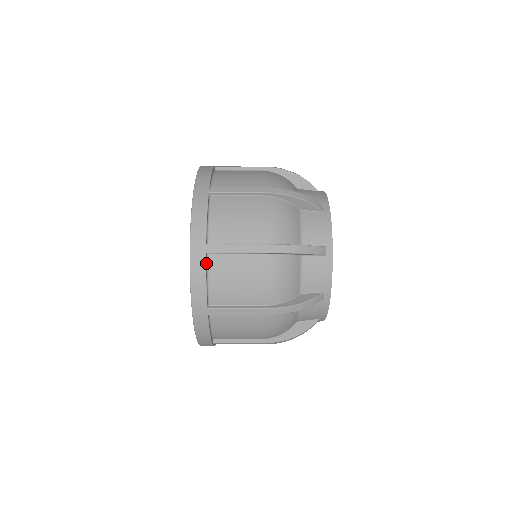
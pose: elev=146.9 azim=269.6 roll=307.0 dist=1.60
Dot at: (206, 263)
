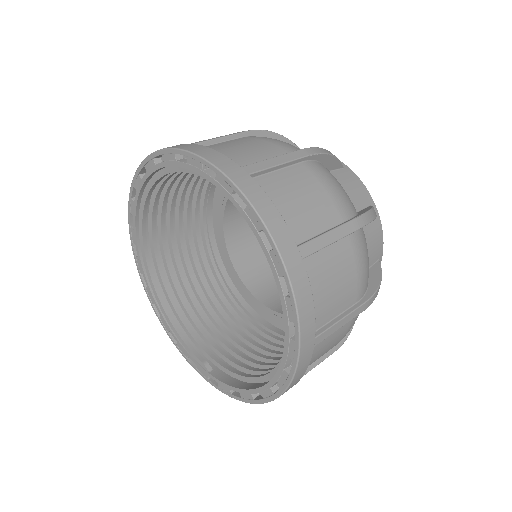
Dot at: (305, 275)
